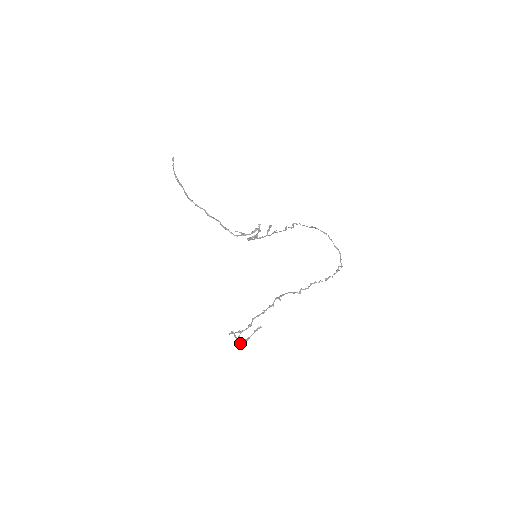
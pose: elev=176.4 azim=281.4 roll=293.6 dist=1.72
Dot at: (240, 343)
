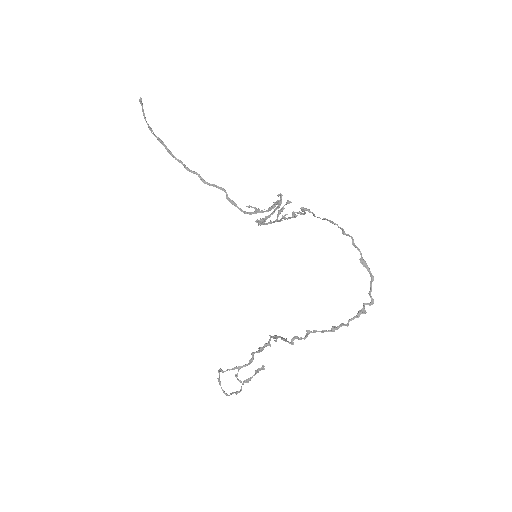
Dot at: occluded
